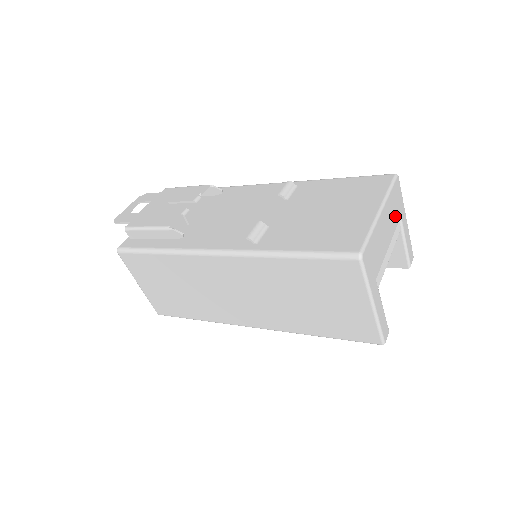
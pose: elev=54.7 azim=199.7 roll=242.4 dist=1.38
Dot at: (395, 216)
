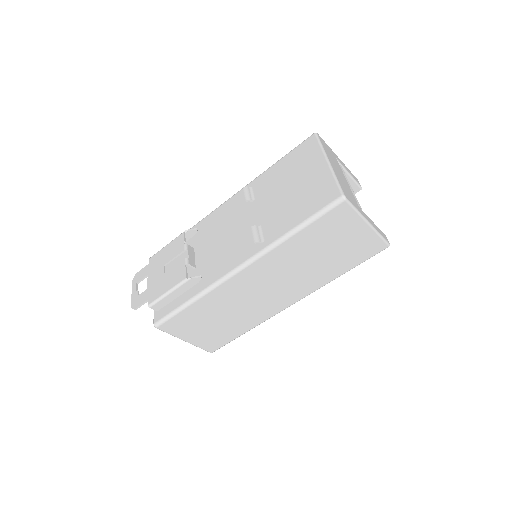
Dot at: (335, 160)
